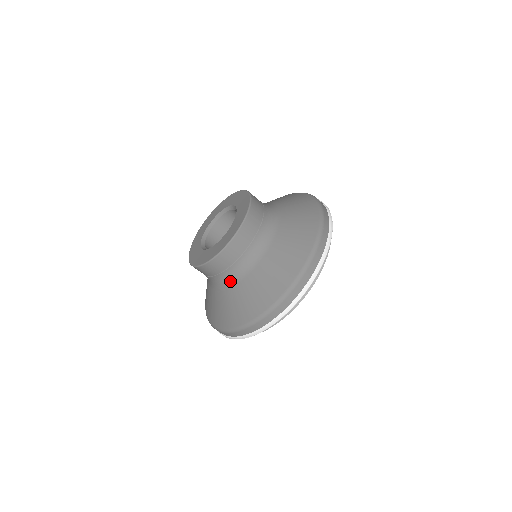
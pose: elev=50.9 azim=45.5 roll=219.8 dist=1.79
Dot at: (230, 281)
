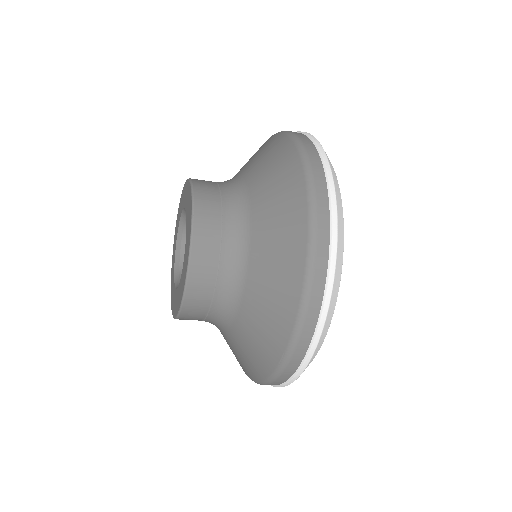
Dot at: (218, 327)
